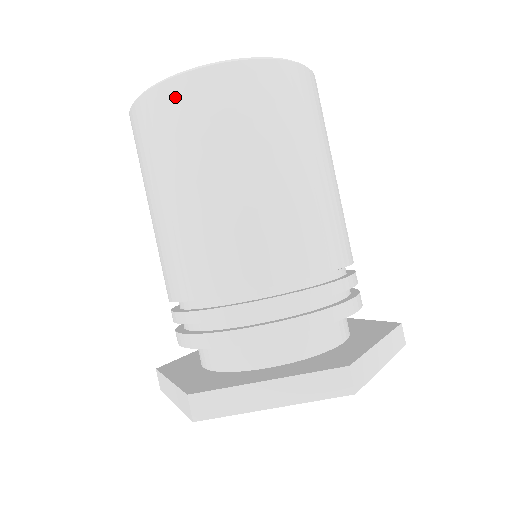
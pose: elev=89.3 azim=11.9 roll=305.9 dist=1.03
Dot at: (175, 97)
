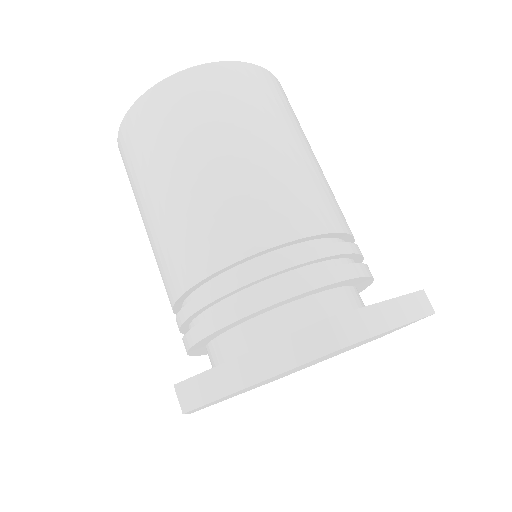
Dot at: (137, 118)
